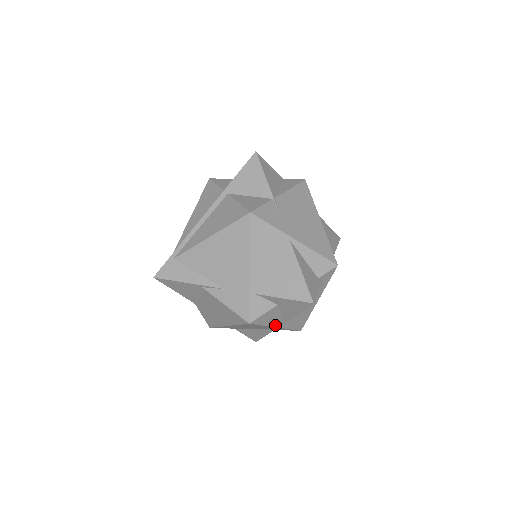
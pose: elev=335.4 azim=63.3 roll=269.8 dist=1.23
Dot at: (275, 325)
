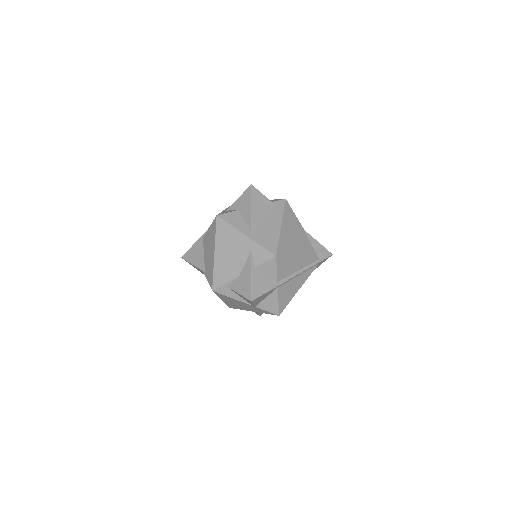
Dot at: (242, 231)
